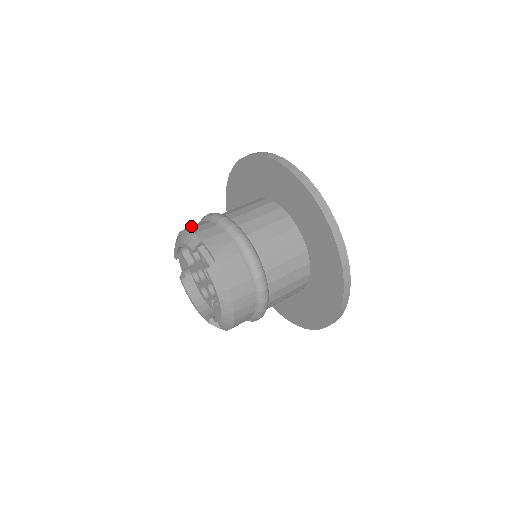
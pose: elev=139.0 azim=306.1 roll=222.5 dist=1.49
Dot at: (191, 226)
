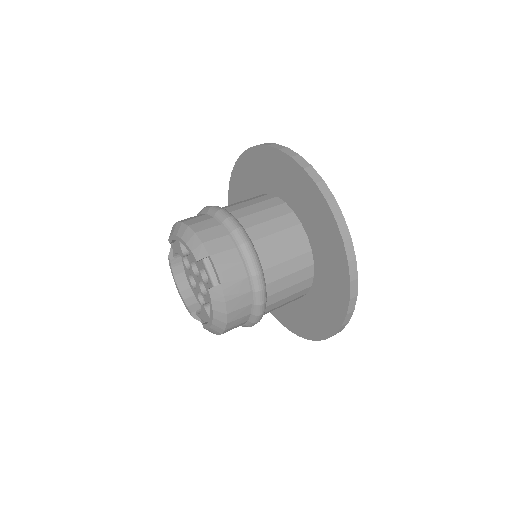
Dot at: (198, 223)
